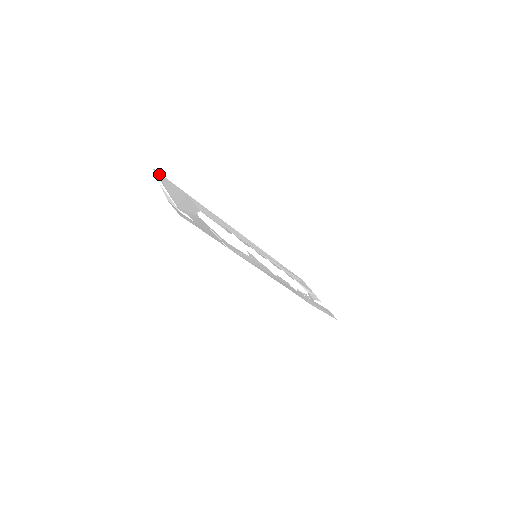
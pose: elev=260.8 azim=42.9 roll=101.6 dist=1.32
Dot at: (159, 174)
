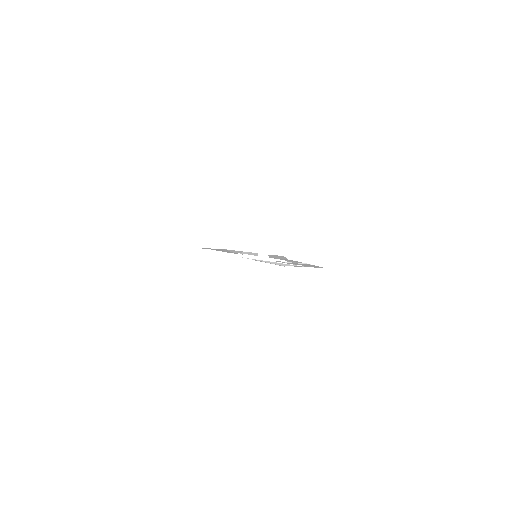
Dot at: occluded
